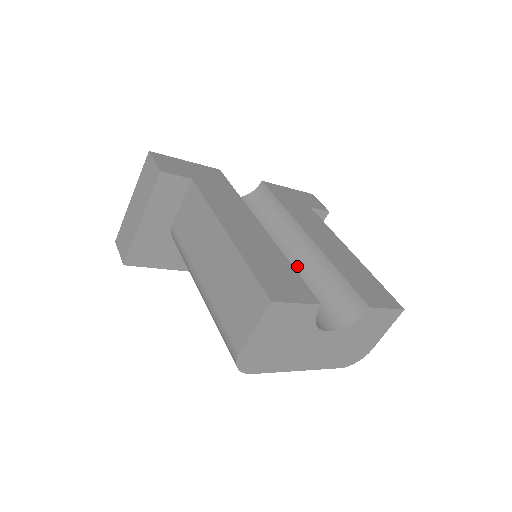
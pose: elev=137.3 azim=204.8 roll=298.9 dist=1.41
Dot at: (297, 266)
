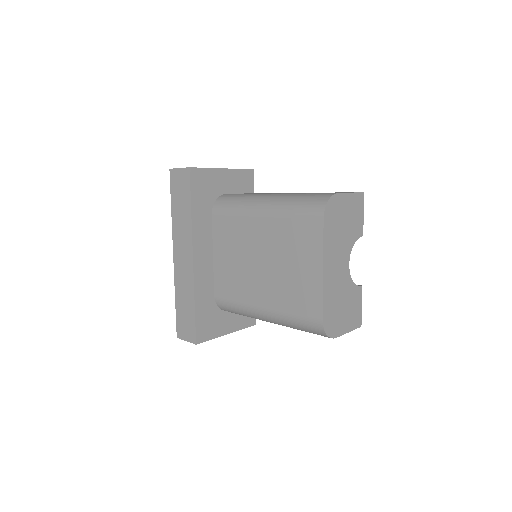
Dot at: occluded
